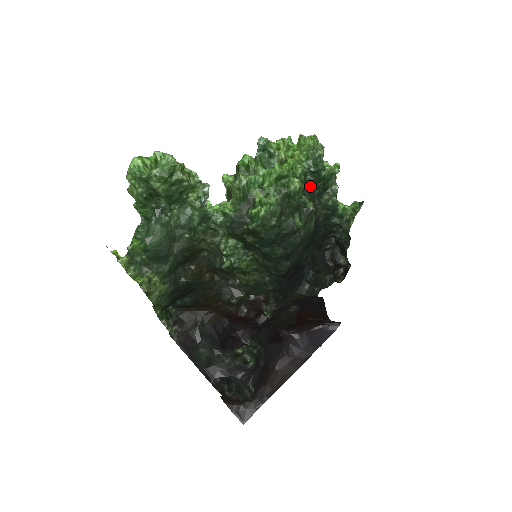
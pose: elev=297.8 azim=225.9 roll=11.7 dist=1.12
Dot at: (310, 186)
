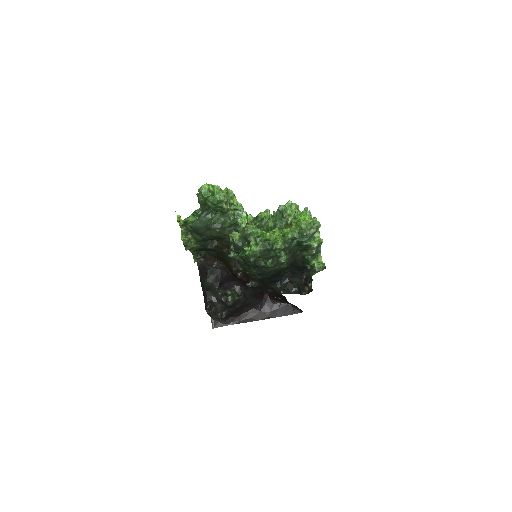
Dot at: (295, 245)
